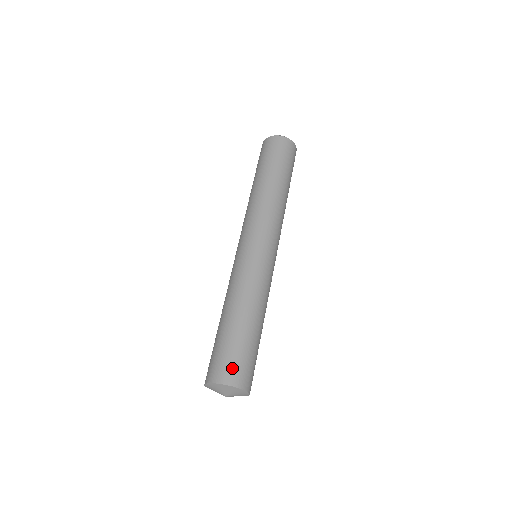
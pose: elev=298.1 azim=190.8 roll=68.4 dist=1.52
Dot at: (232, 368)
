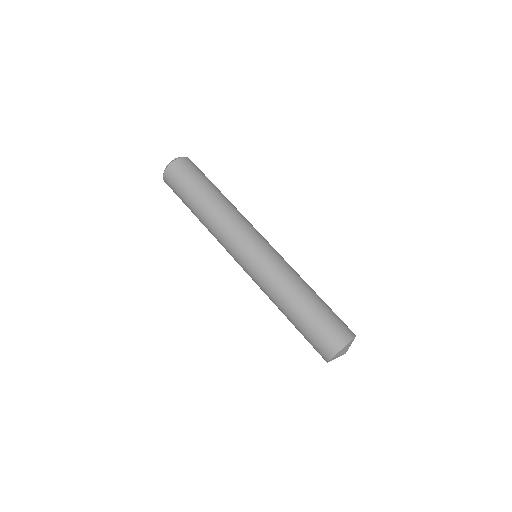
Dot at: (335, 334)
